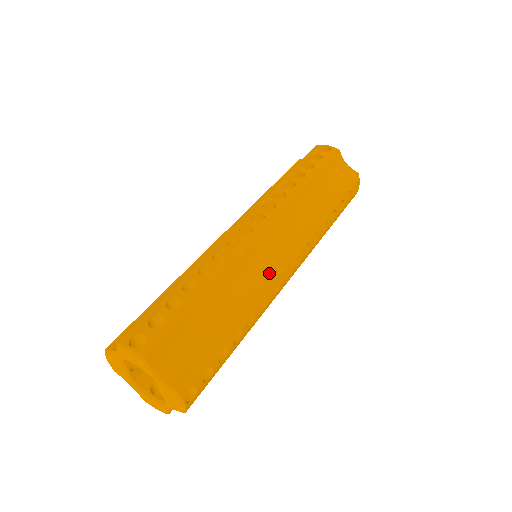
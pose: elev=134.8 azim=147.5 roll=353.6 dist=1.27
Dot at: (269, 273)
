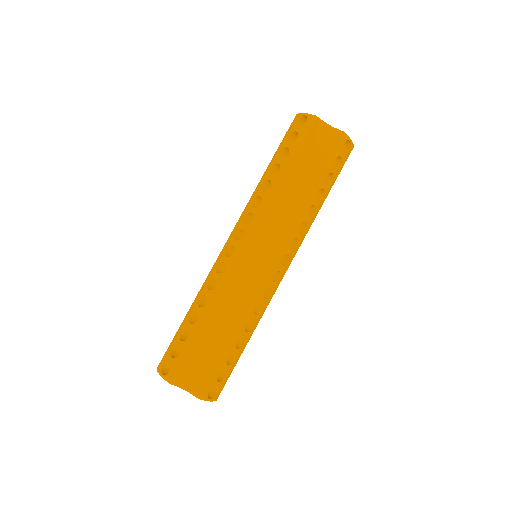
Dot at: (256, 285)
